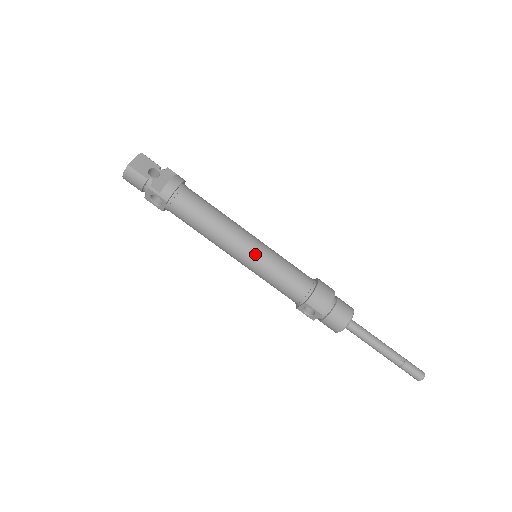
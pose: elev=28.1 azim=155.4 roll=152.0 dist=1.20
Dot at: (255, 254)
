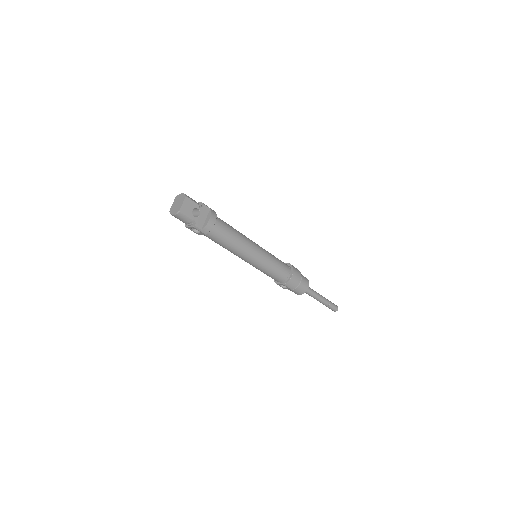
Dot at: (259, 260)
